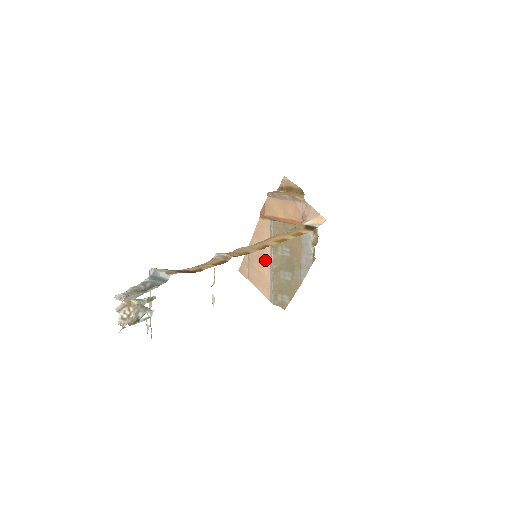
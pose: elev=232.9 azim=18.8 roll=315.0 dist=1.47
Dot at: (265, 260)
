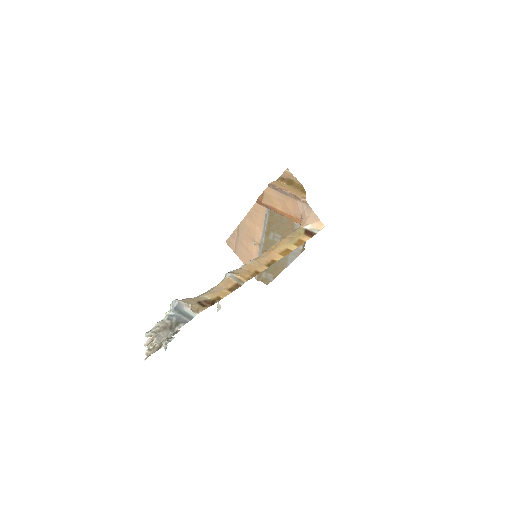
Dot at: (255, 241)
